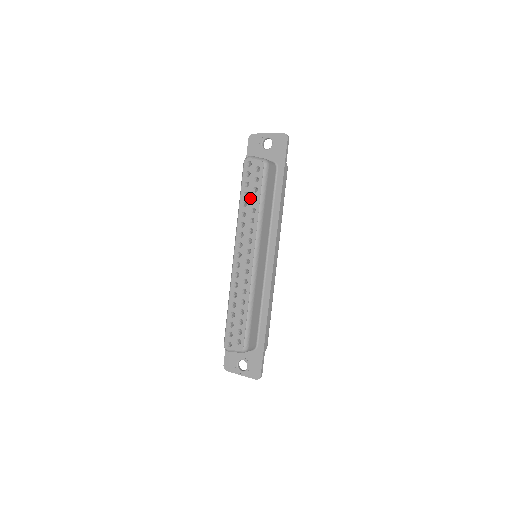
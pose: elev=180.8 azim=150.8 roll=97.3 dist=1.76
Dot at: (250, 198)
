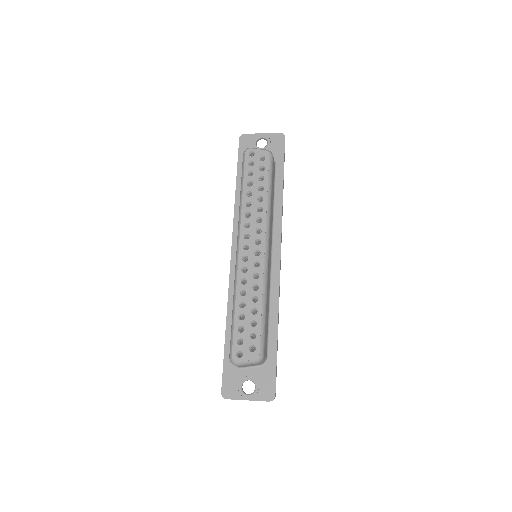
Dot at: (255, 187)
